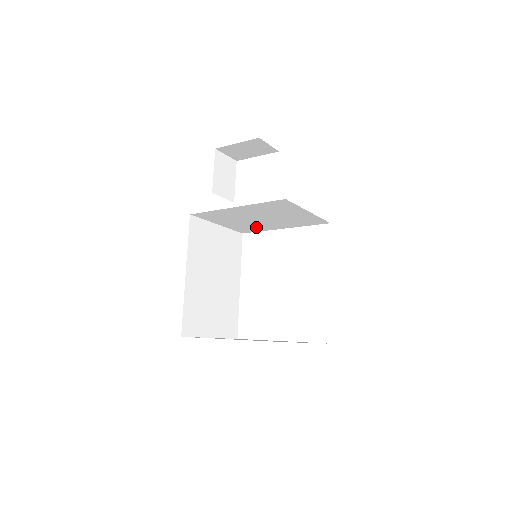
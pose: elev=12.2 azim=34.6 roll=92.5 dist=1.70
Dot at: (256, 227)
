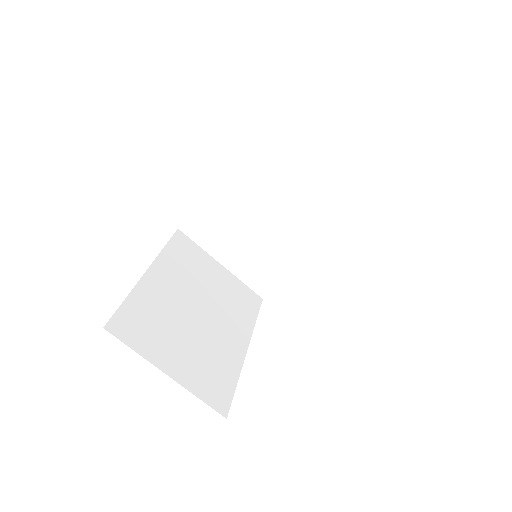
Dot at: (272, 264)
